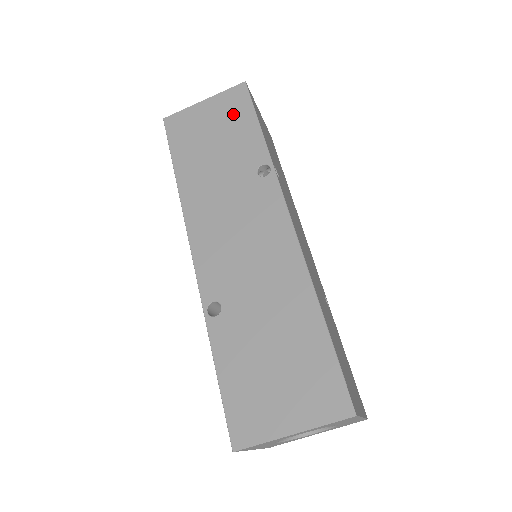
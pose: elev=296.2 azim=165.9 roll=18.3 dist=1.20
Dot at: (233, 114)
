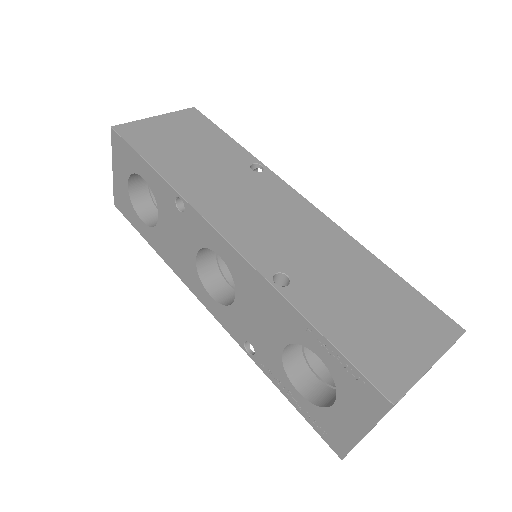
Dot at: (197, 128)
